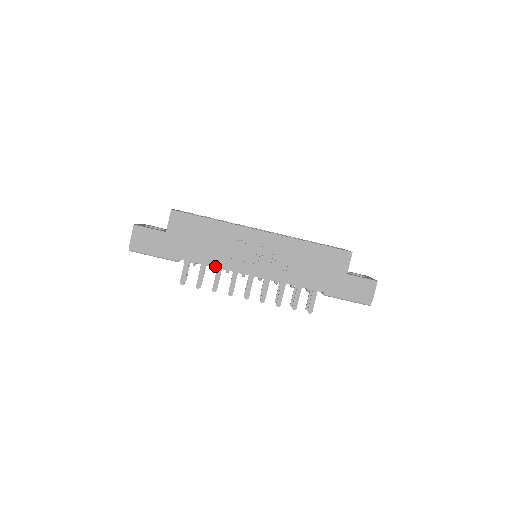
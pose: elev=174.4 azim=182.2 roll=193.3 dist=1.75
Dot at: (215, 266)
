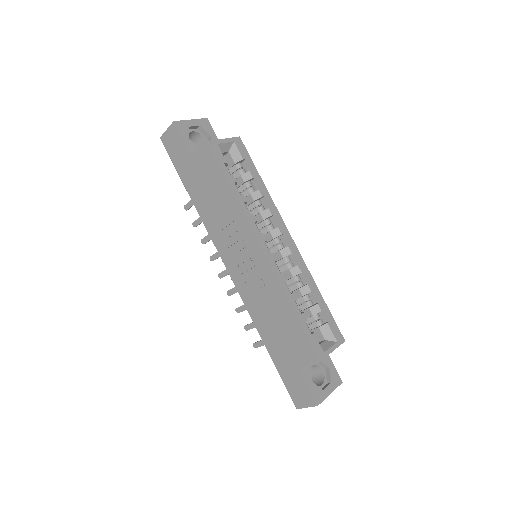
Dot at: (207, 228)
